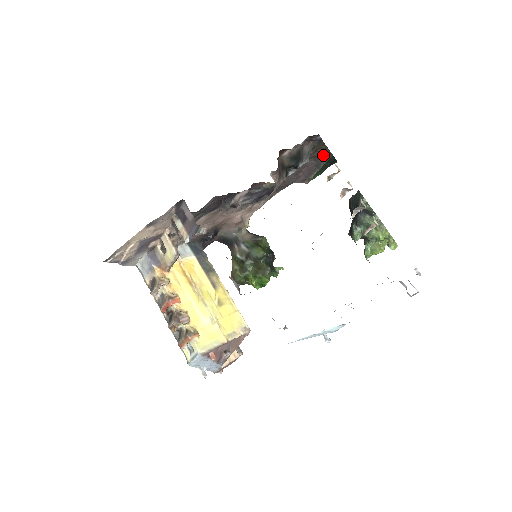
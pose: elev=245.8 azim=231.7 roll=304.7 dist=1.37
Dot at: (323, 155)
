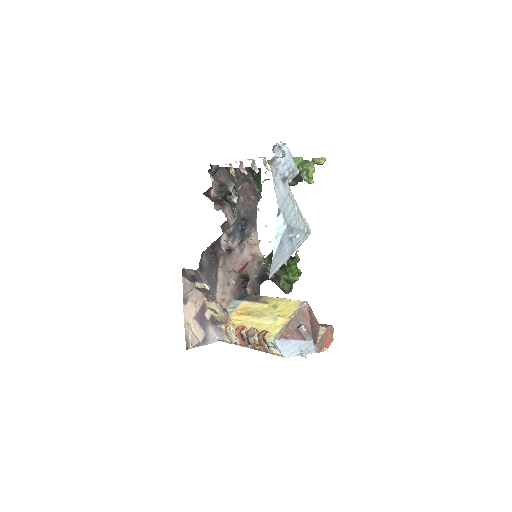
Dot at: (245, 174)
